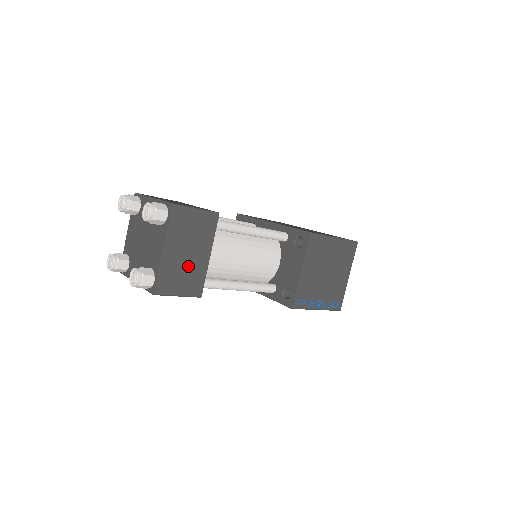
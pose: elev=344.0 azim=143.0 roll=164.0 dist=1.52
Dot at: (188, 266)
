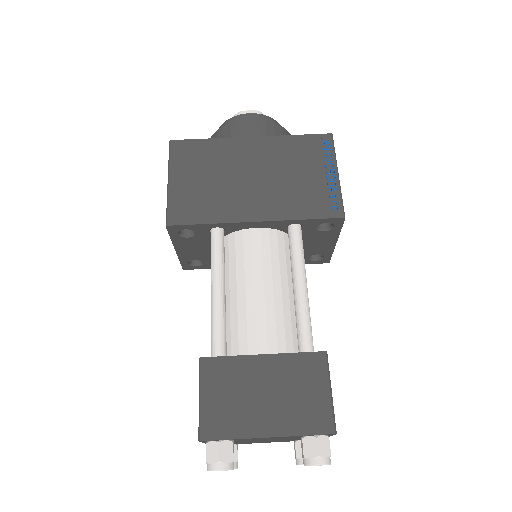
Dot at: occluded
